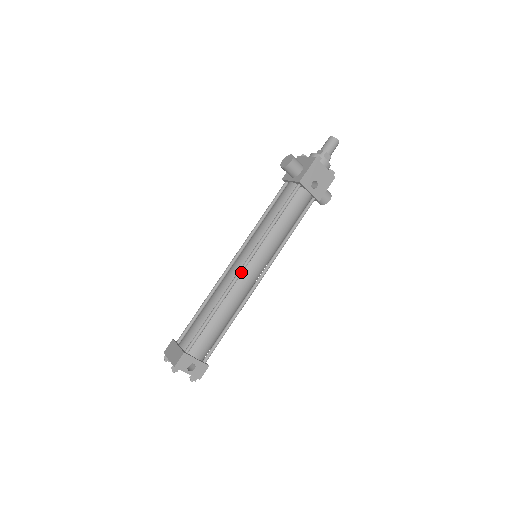
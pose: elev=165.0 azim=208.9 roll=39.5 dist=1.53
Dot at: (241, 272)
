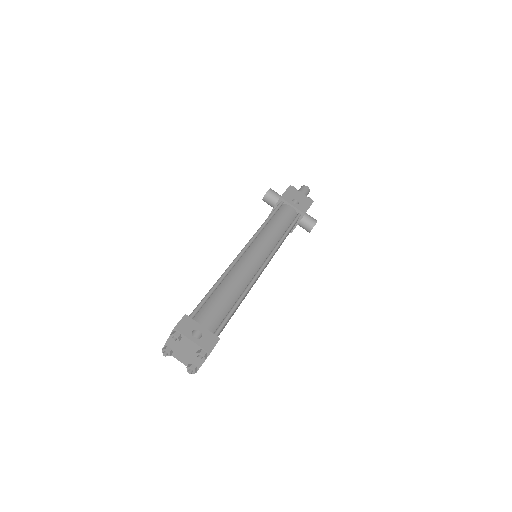
Dot at: (241, 253)
